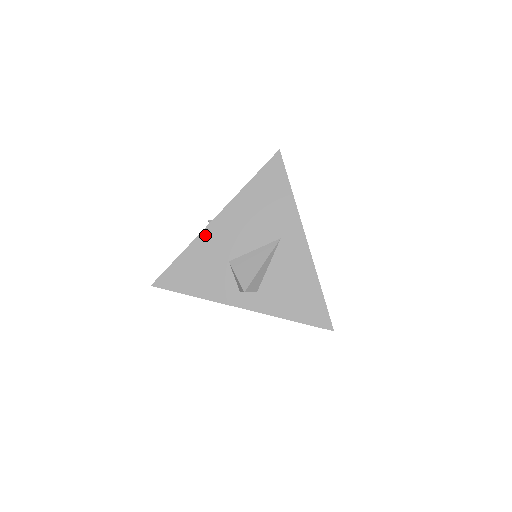
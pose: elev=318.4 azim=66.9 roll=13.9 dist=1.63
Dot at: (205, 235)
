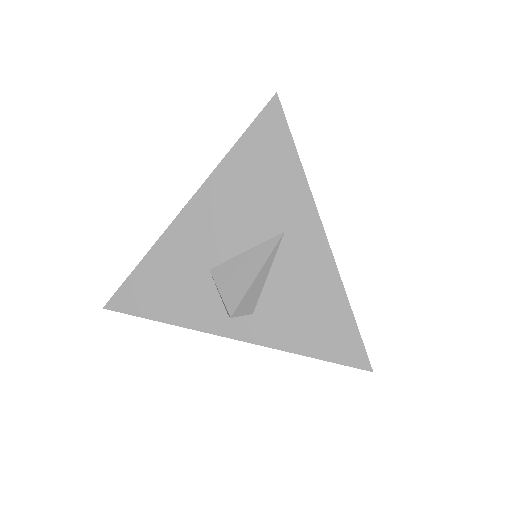
Dot at: (173, 232)
